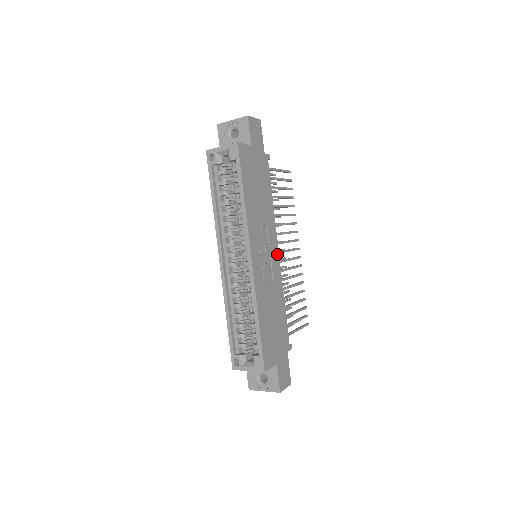
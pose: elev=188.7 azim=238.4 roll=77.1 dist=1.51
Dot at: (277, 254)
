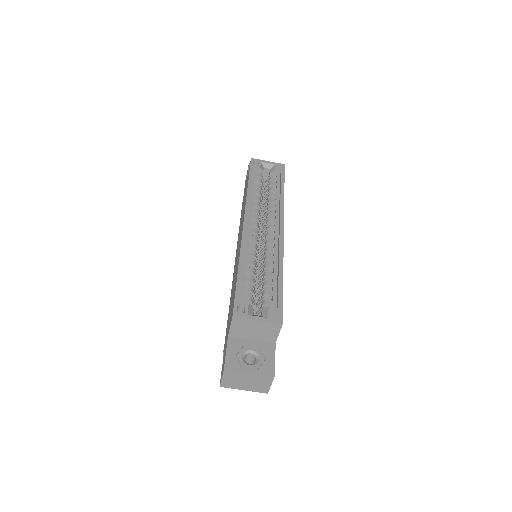
Dot at: occluded
